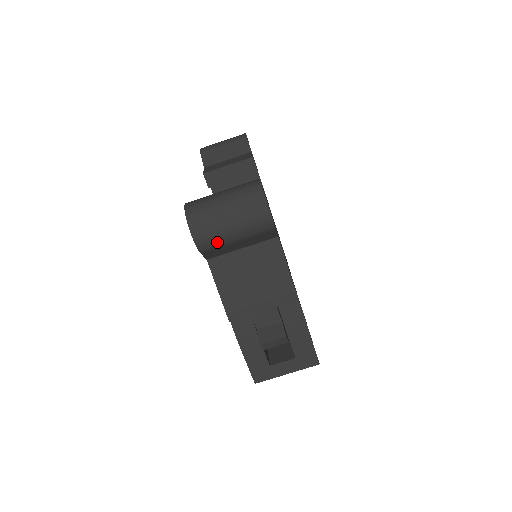
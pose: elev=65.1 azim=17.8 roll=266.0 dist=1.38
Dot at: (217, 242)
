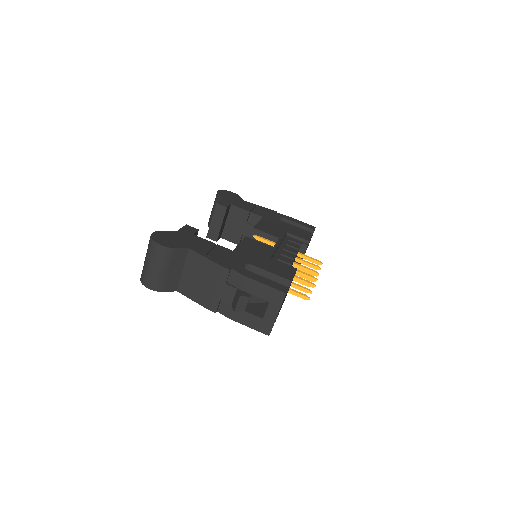
Dot at: (160, 280)
